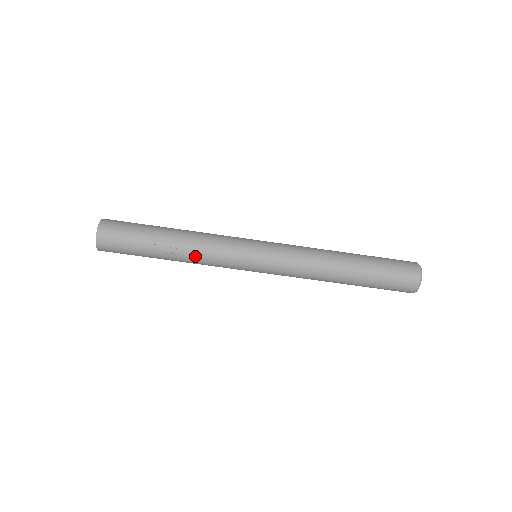
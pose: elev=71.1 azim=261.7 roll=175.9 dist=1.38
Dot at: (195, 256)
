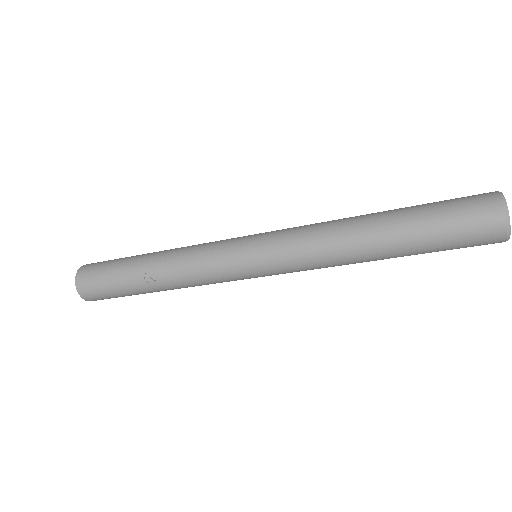
Dot at: (178, 275)
